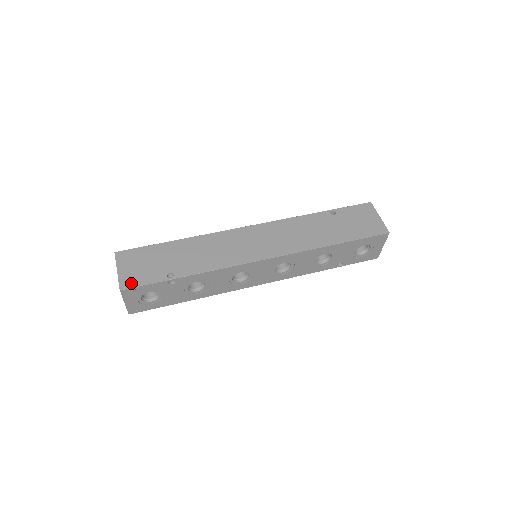
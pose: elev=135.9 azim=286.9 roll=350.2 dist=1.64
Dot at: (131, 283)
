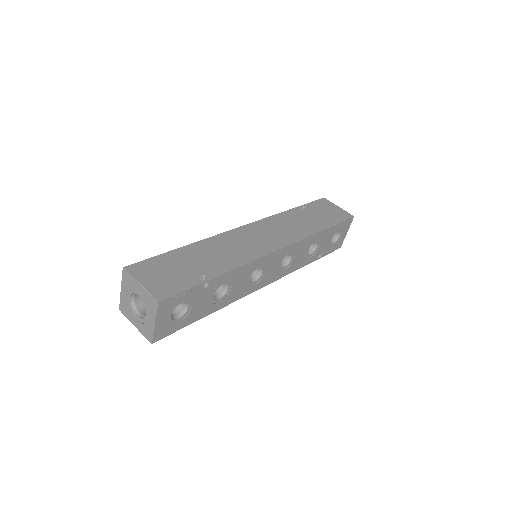
Dot at: (166, 292)
